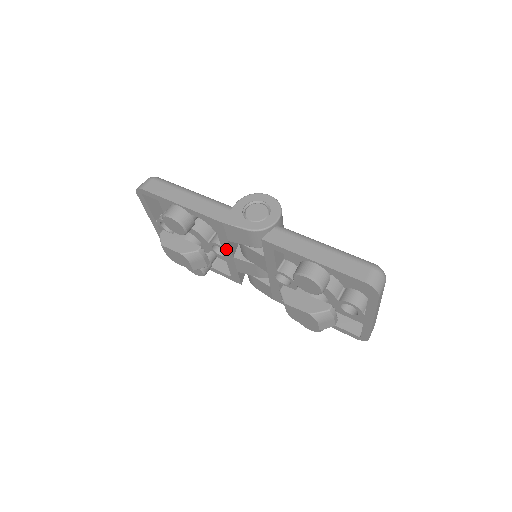
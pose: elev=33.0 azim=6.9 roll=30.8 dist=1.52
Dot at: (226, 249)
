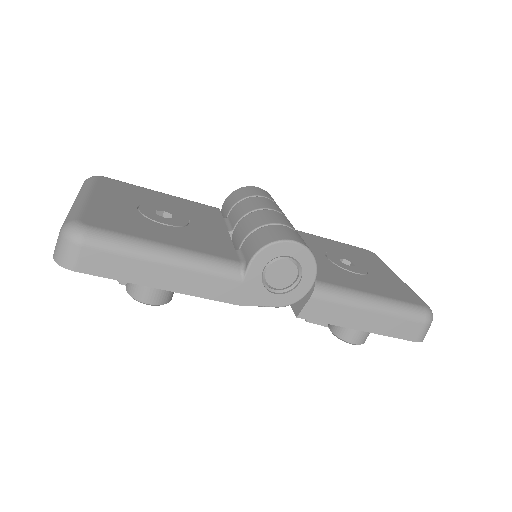
Dot at: occluded
